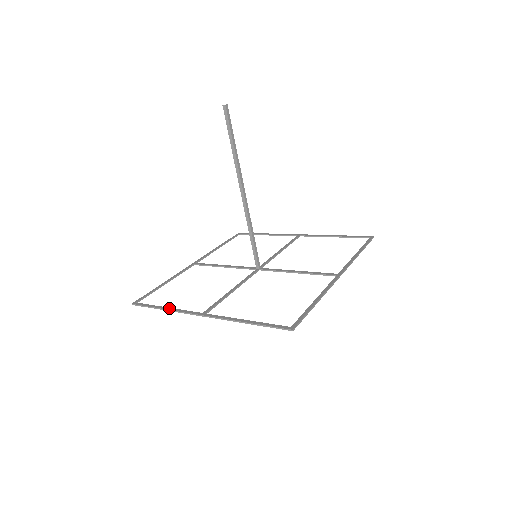
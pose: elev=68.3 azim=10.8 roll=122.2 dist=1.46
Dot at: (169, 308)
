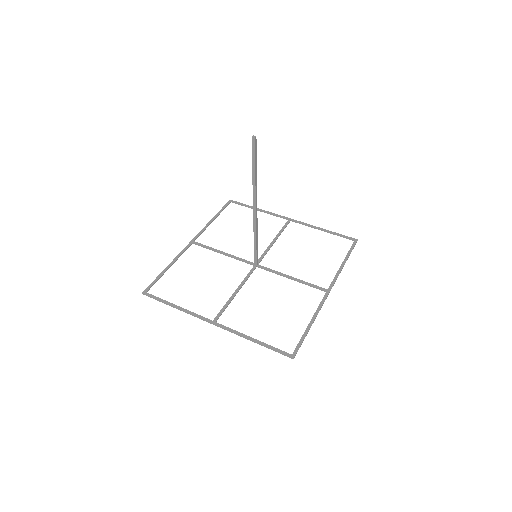
Dot at: (180, 308)
